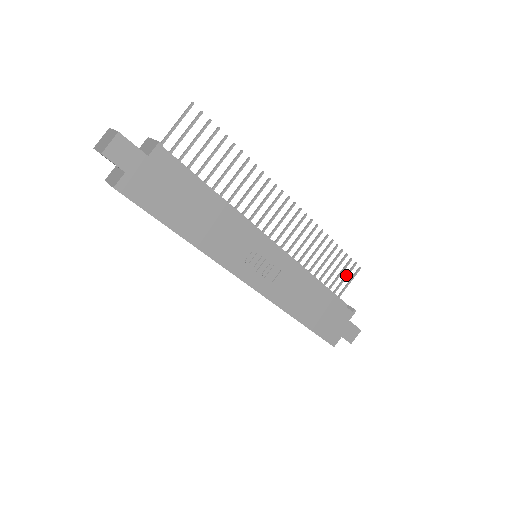
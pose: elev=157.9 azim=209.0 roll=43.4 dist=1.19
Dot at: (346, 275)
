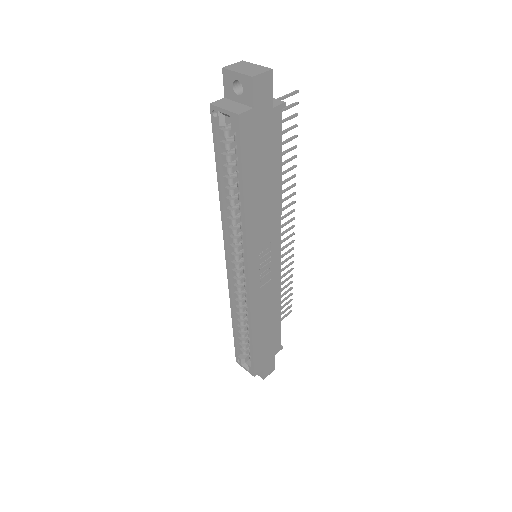
Dot at: (282, 312)
